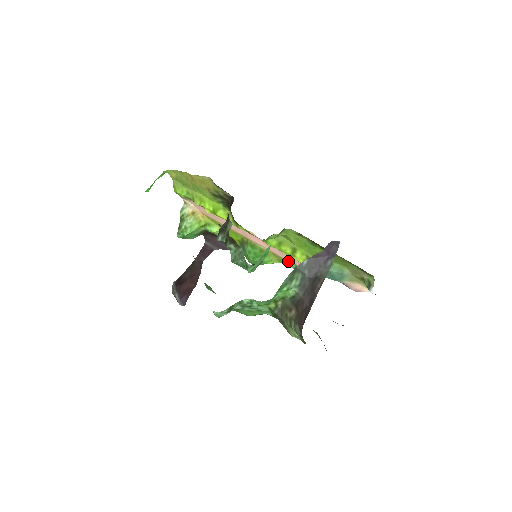
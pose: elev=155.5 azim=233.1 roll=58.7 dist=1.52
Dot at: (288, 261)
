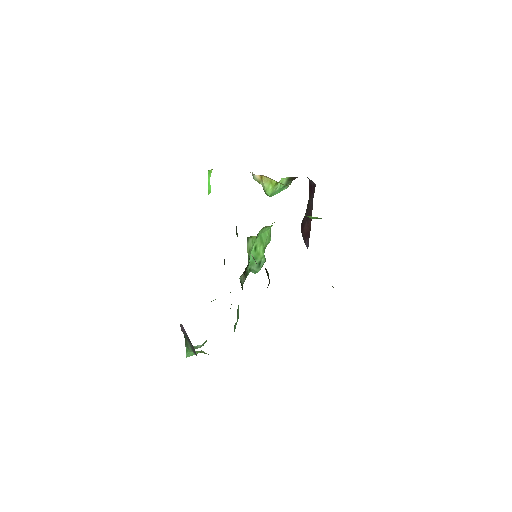
Dot at: occluded
